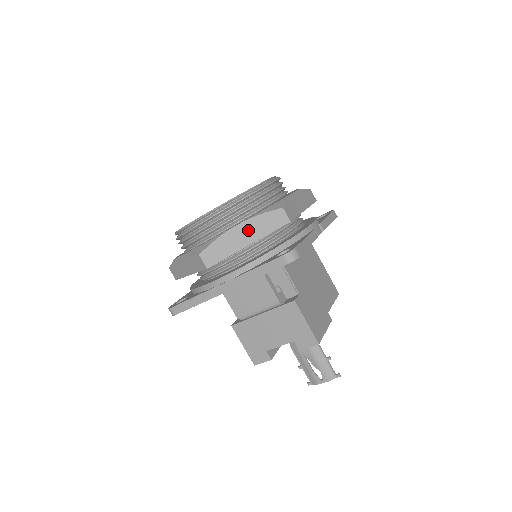
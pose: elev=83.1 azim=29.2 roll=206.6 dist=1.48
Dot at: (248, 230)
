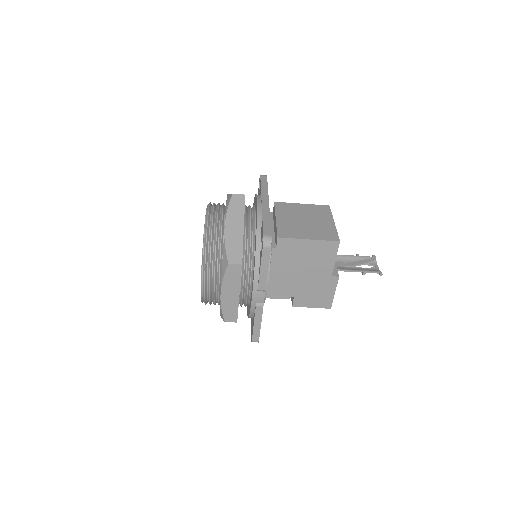
Dot at: occluded
